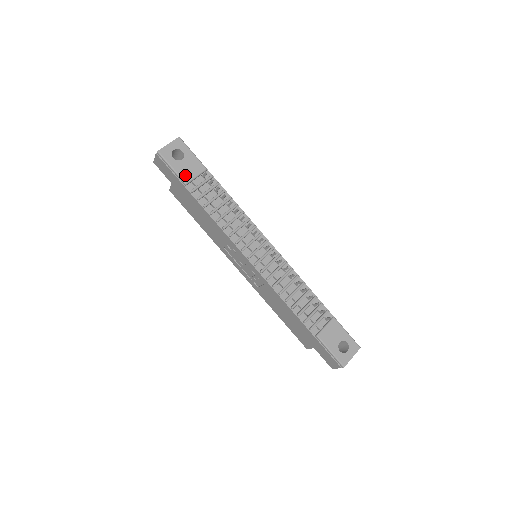
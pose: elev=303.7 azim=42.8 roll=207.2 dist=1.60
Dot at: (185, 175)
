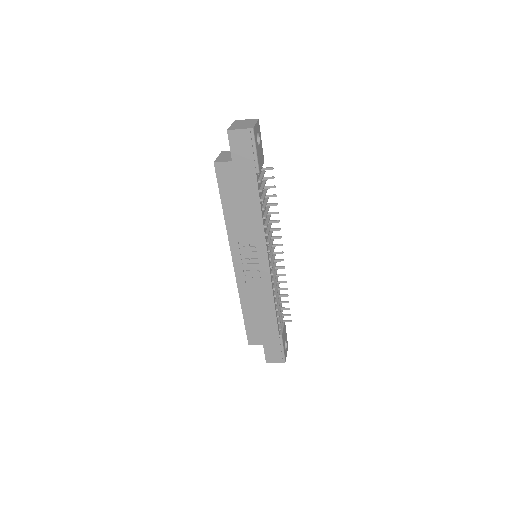
Dot at: (260, 163)
